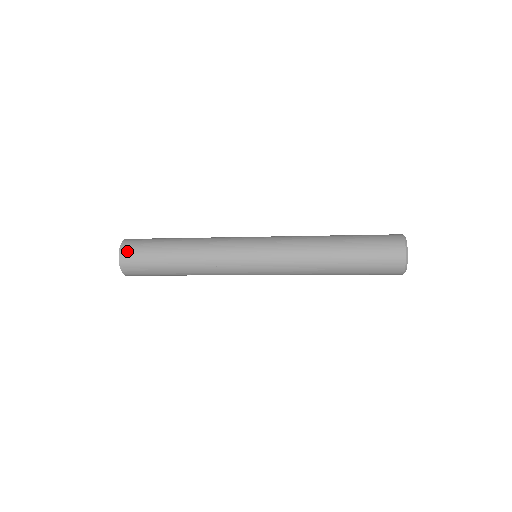
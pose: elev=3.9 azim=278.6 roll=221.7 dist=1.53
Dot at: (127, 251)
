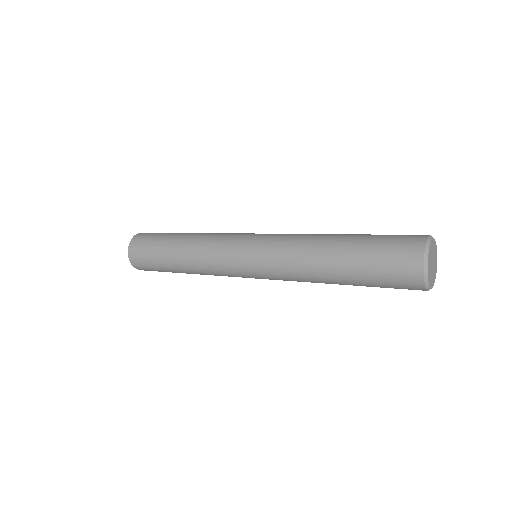
Dot at: (134, 254)
